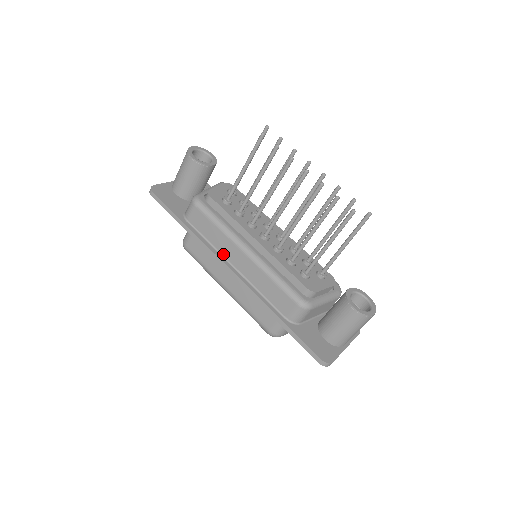
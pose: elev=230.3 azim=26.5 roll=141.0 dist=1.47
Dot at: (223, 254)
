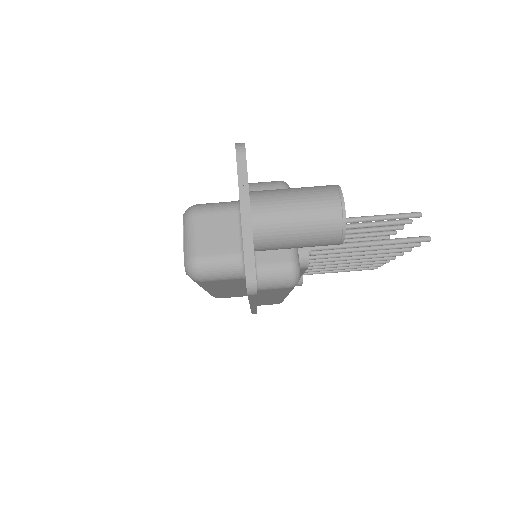
Dot at: occluded
